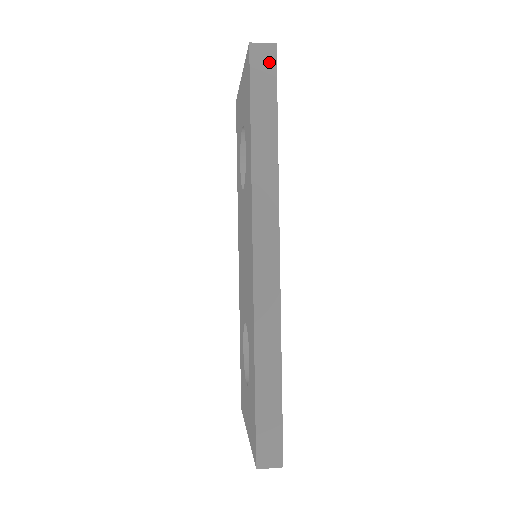
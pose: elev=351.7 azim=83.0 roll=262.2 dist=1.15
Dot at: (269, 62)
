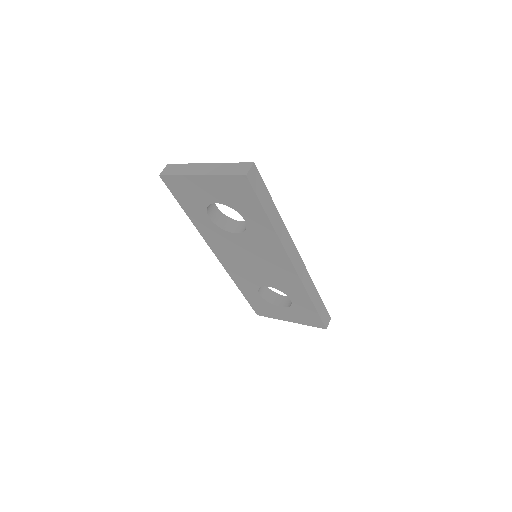
Dot at: (257, 176)
